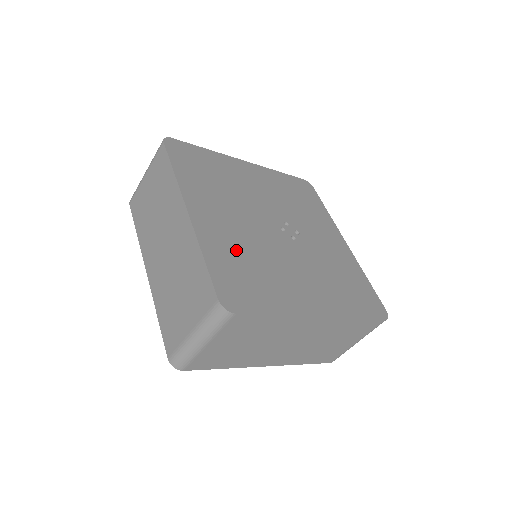
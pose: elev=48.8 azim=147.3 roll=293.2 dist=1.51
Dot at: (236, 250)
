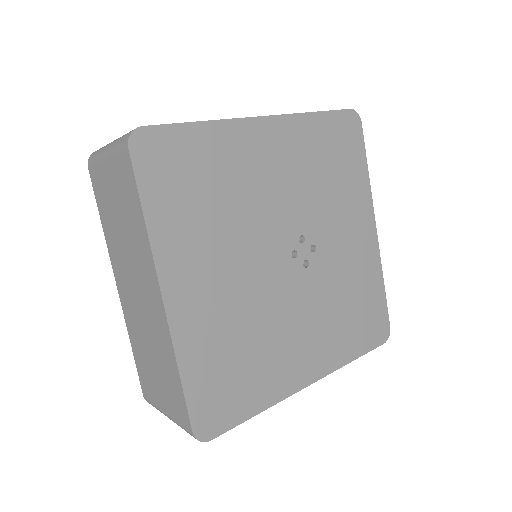
Dot at: (224, 336)
